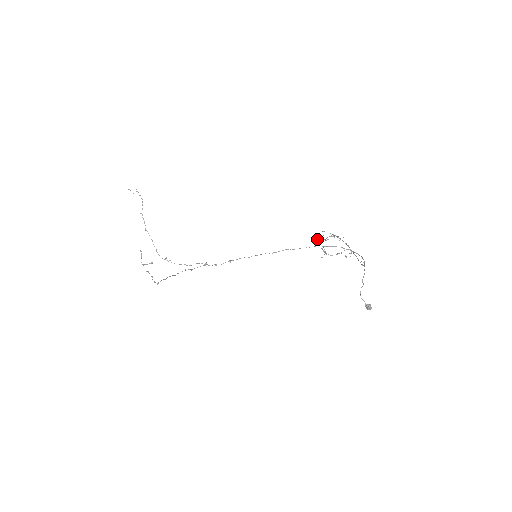
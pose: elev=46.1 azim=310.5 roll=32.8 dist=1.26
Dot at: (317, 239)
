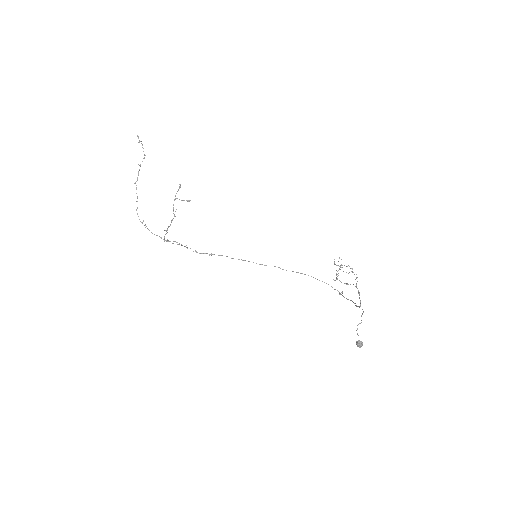
Dot at: (334, 262)
